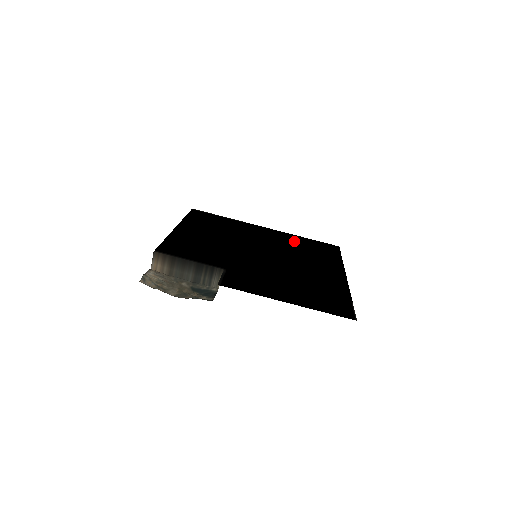
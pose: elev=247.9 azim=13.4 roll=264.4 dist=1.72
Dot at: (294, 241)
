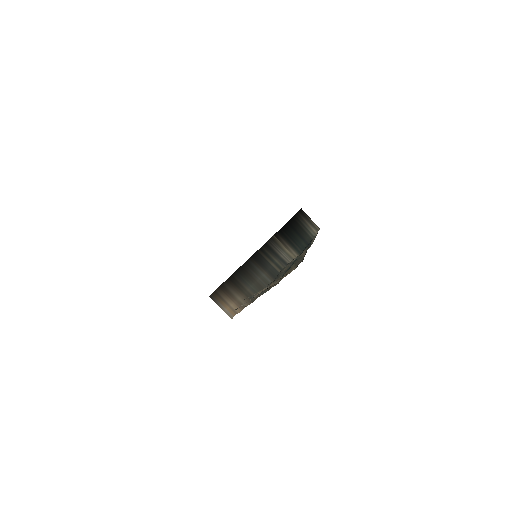
Dot at: occluded
